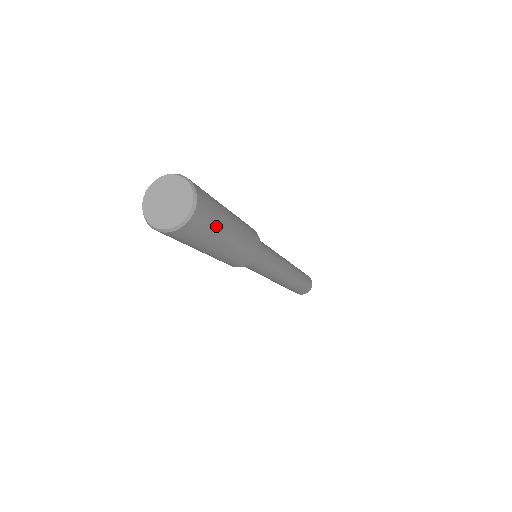
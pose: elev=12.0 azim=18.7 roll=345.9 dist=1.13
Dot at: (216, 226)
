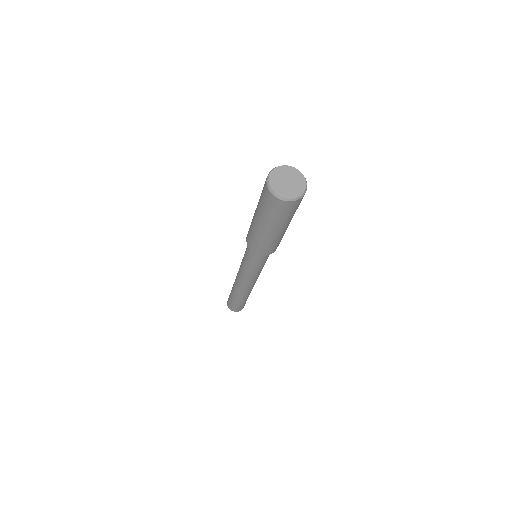
Dot at: occluded
